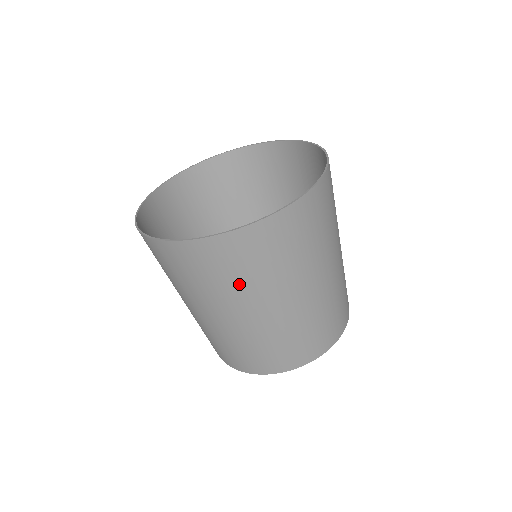
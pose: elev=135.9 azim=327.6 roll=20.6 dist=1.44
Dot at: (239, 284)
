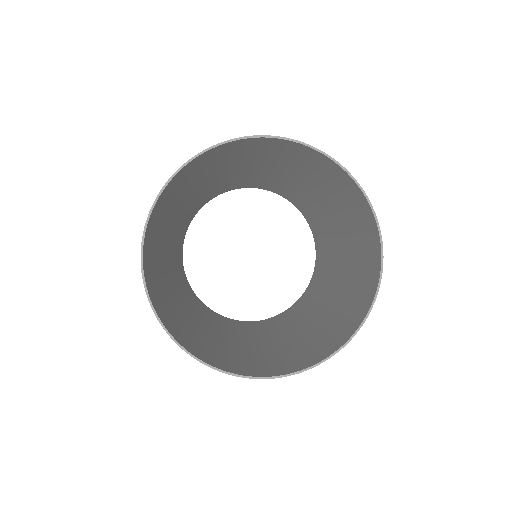
Dot at: (335, 319)
